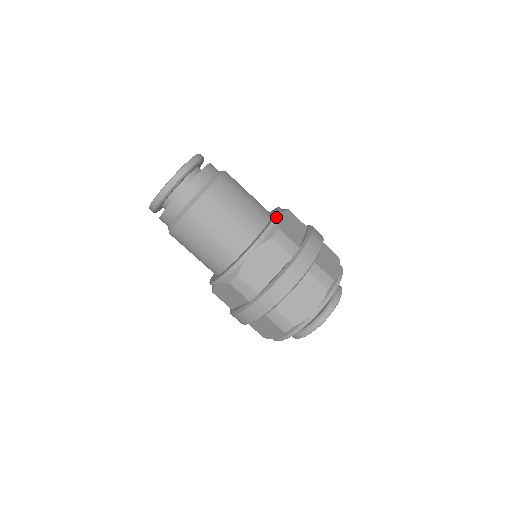
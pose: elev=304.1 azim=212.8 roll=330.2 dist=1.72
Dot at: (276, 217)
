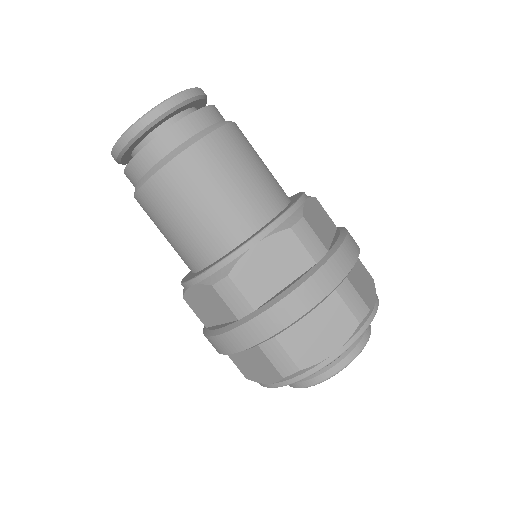
Dot at: (300, 200)
